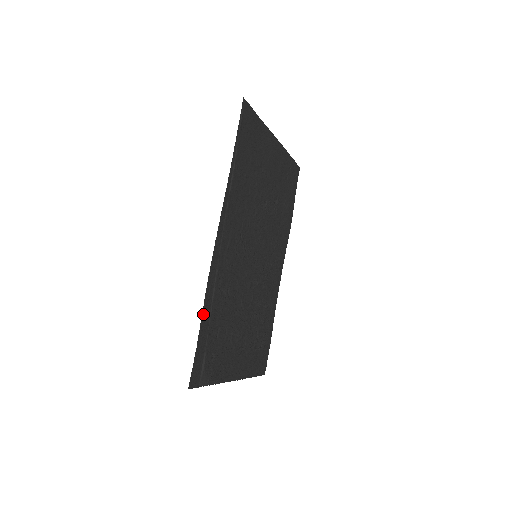
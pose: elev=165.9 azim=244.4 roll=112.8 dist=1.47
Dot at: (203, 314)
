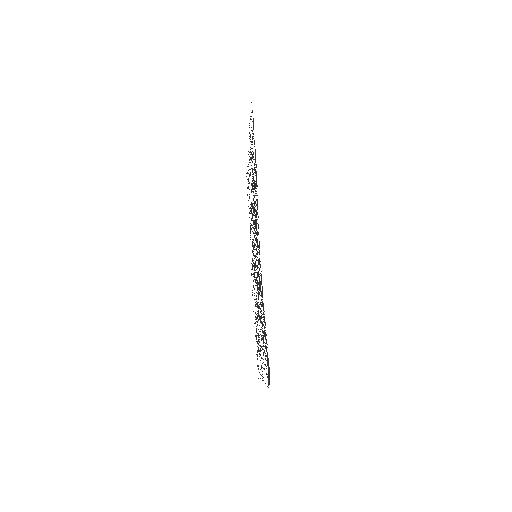
Dot at: (264, 311)
